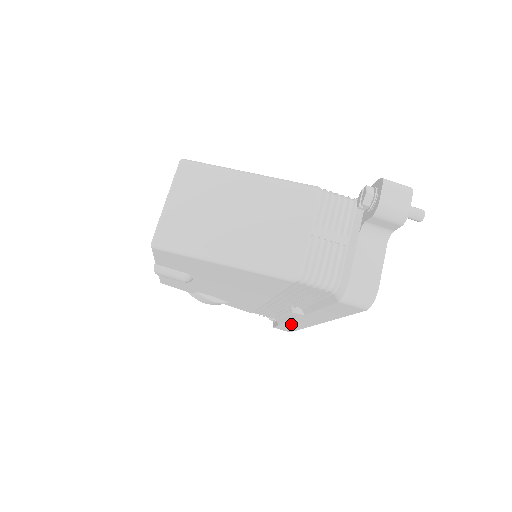
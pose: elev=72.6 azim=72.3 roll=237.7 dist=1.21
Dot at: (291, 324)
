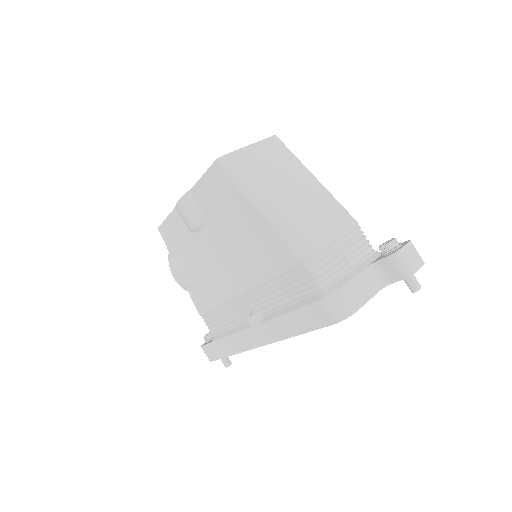
Dot at: (229, 342)
